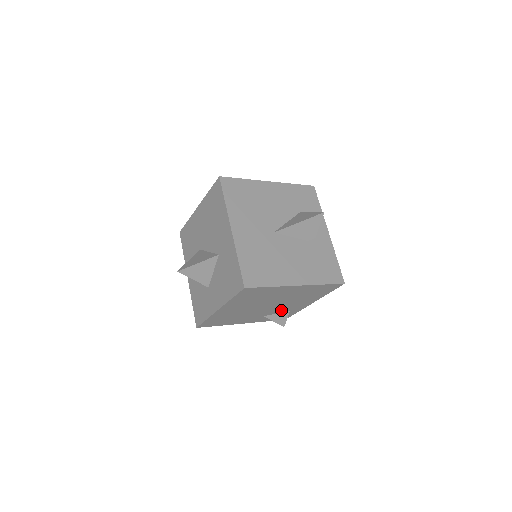
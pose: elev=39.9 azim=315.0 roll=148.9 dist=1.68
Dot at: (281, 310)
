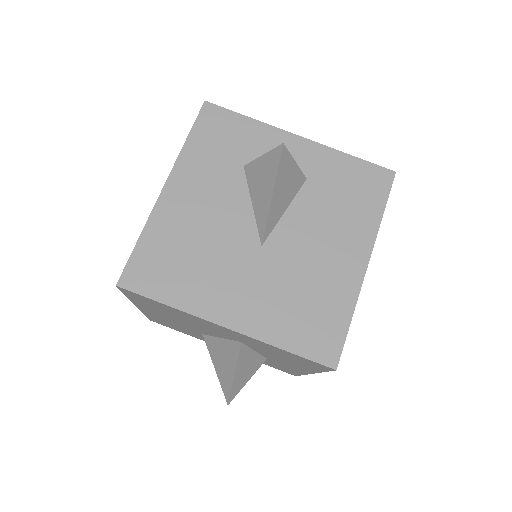
Dot at: occluded
